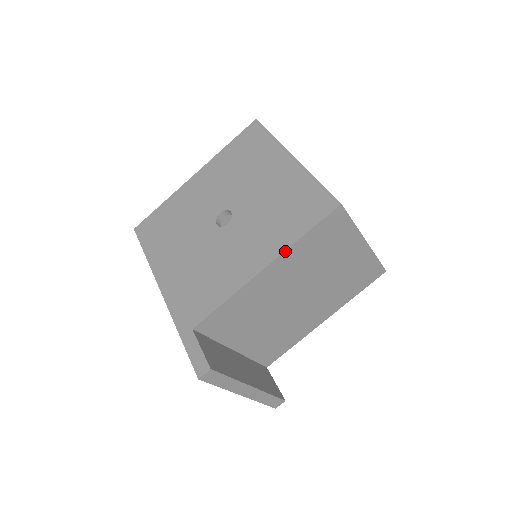
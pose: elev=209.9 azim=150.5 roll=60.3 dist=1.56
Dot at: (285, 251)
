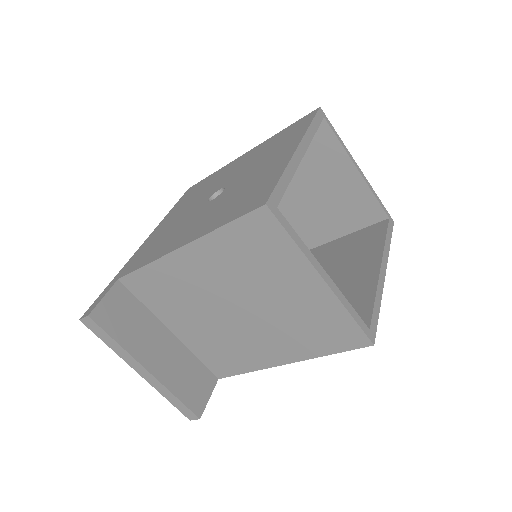
Dot at: (201, 237)
